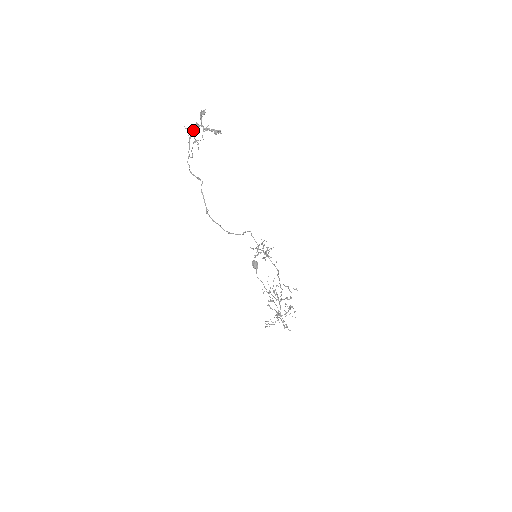
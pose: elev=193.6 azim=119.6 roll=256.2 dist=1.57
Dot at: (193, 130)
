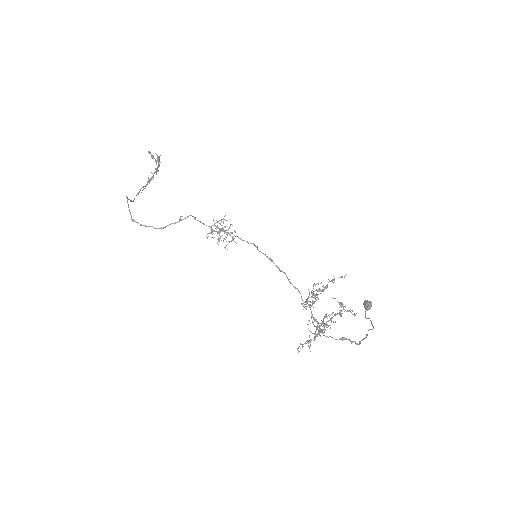
Dot at: occluded
